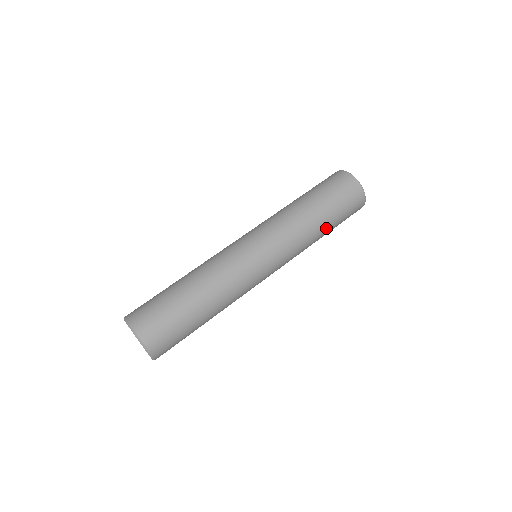
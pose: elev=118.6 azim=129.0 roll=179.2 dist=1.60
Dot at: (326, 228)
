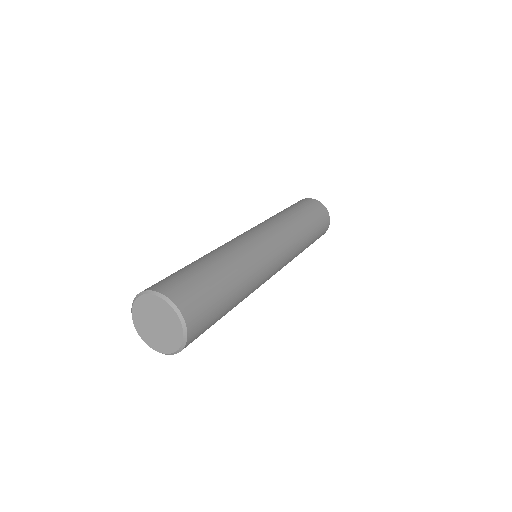
Dot at: (301, 216)
